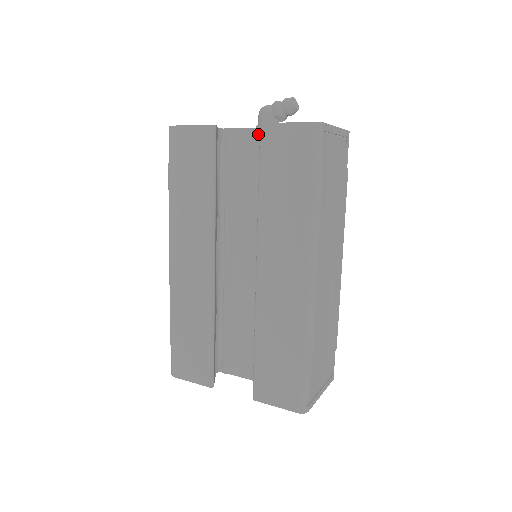
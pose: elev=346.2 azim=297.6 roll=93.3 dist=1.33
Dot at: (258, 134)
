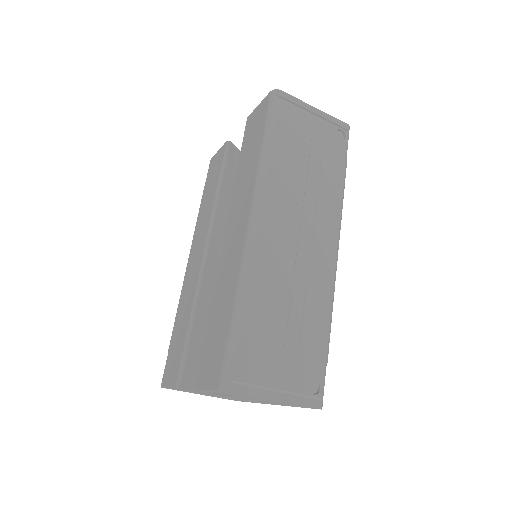
Dot at: occluded
